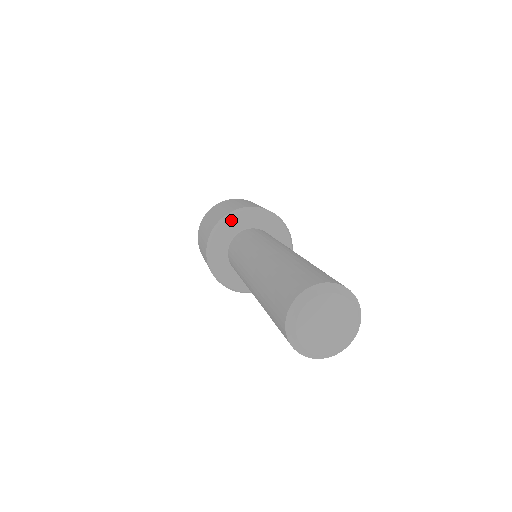
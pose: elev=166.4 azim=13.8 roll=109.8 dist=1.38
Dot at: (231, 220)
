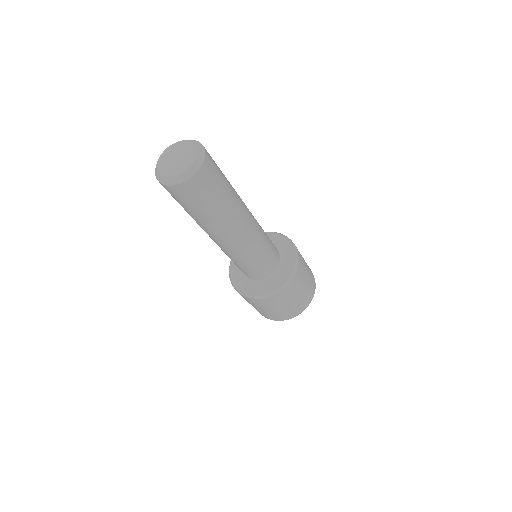
Dot at: (272, 235)
